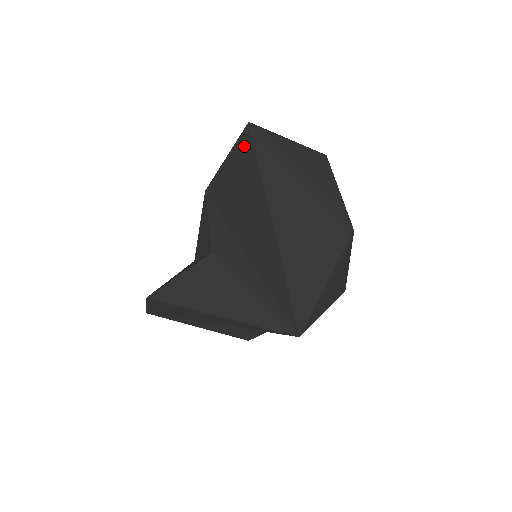
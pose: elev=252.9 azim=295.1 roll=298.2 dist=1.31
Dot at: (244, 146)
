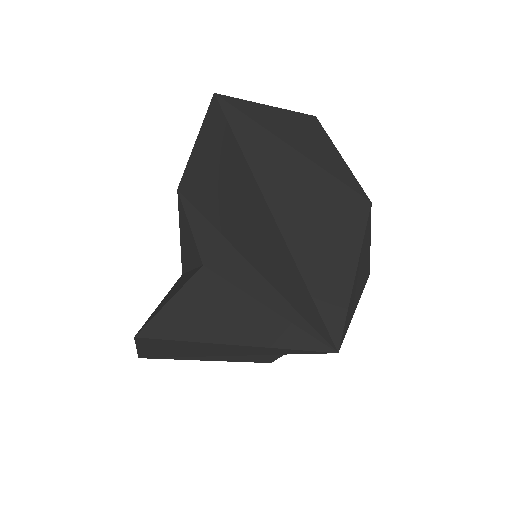
Dot at: (214, 125)
